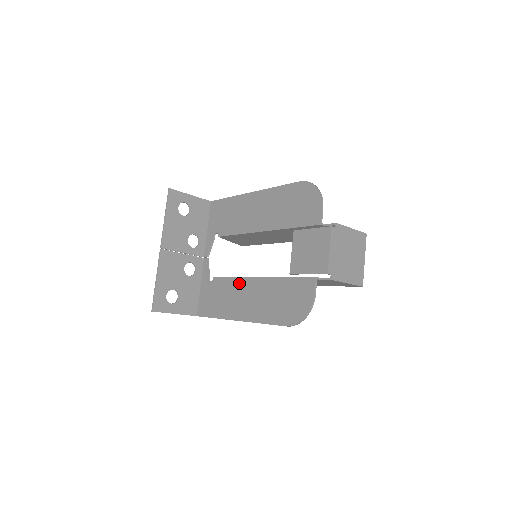
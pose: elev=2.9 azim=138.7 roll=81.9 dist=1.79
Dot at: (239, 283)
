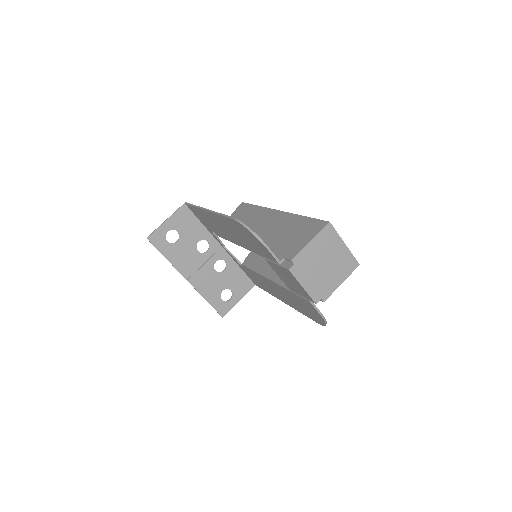
Dot at: (262, 278)
